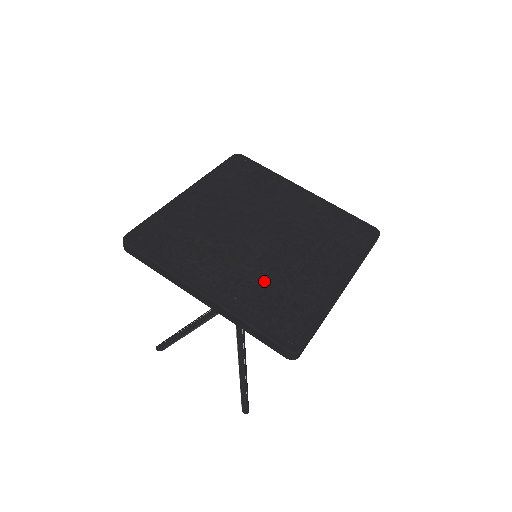
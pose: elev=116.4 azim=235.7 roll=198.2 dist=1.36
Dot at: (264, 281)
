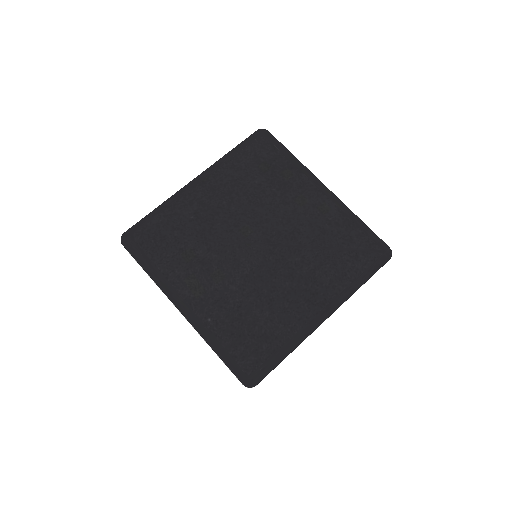
Dot at: (242, 304)
